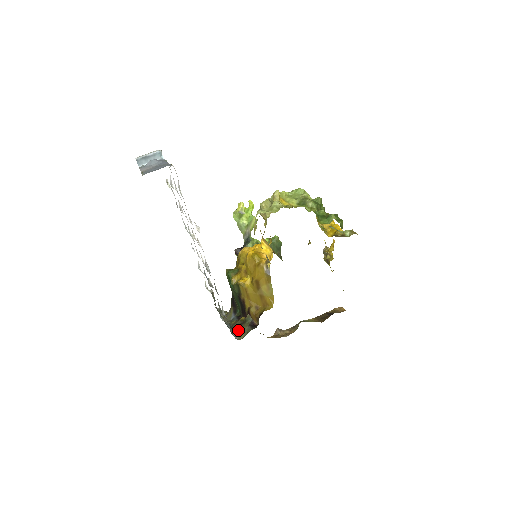
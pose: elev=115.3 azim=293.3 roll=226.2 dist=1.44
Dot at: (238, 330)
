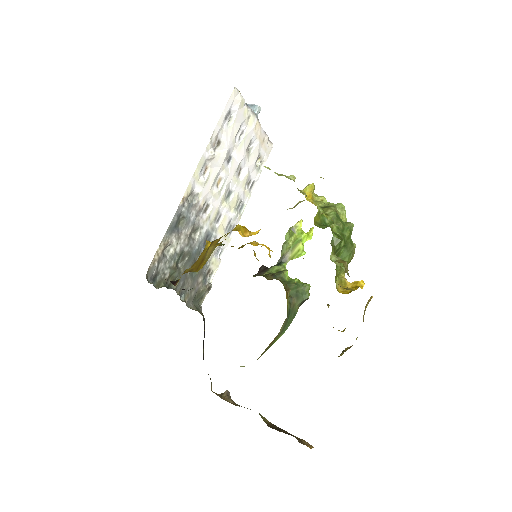
Dot at: occluded
